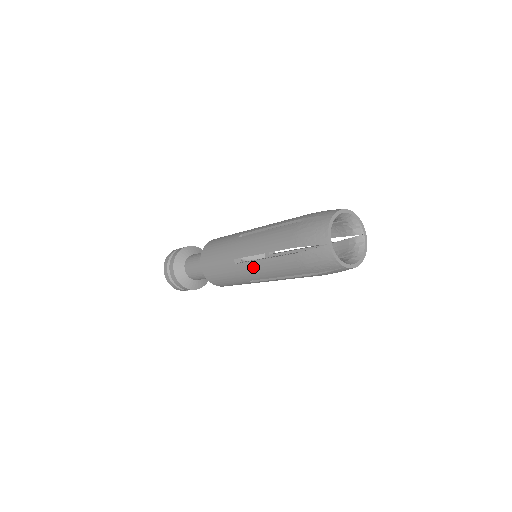
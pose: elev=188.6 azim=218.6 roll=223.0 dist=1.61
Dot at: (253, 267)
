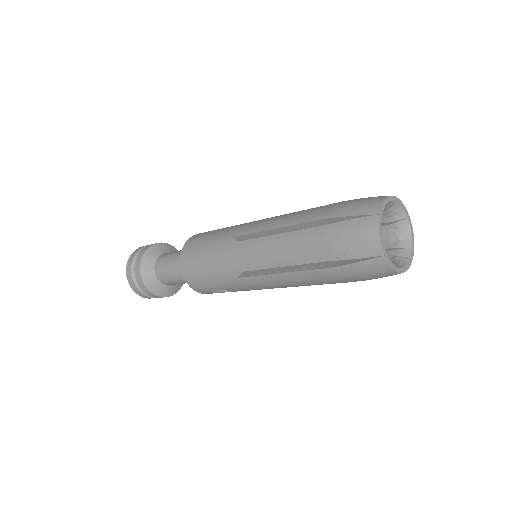
Dot at: (254, 246)
